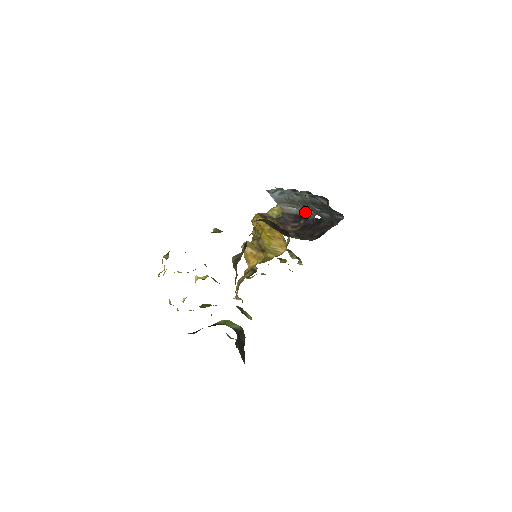
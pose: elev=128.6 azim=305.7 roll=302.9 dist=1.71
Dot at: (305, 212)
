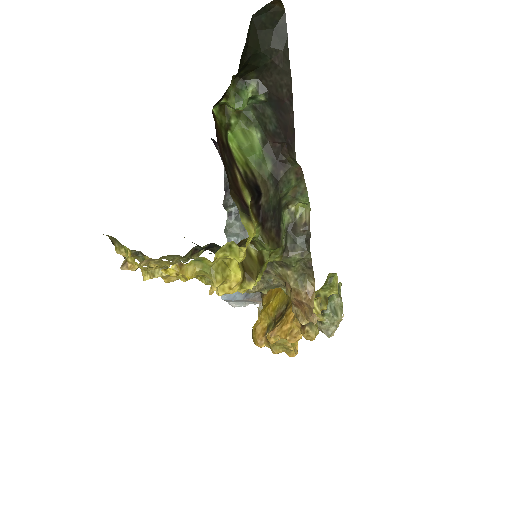
Dot at: occluded
